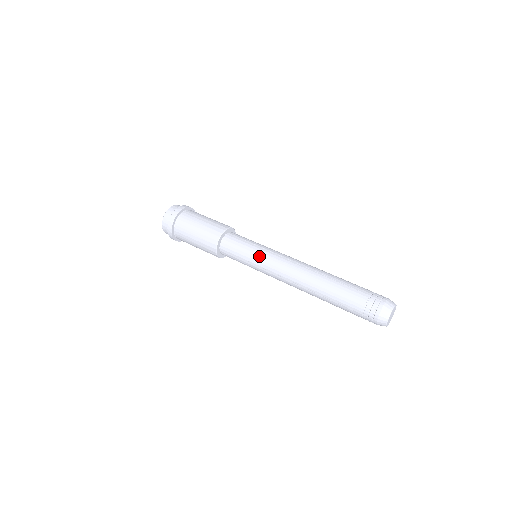
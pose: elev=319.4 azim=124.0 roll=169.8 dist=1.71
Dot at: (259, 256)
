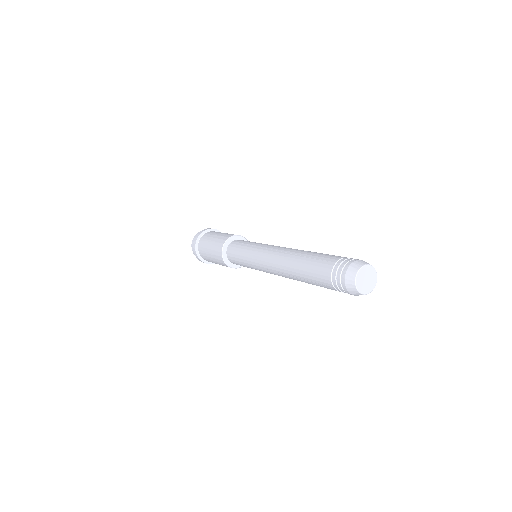
Dot at: (250, 255)
